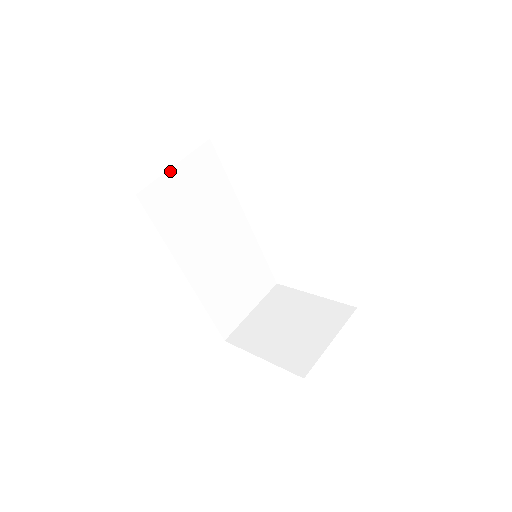
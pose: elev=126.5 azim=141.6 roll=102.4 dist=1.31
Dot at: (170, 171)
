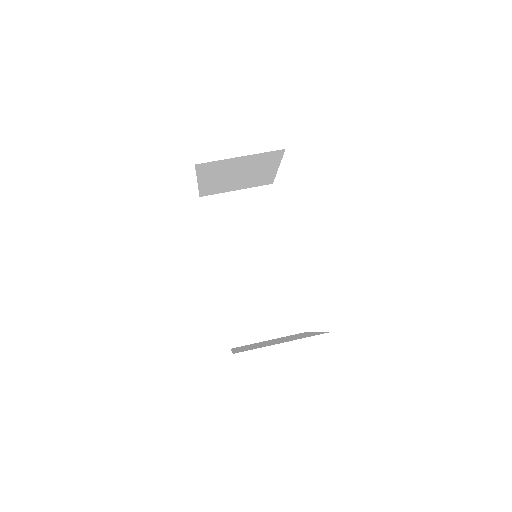
Dot at: (231, 193)
